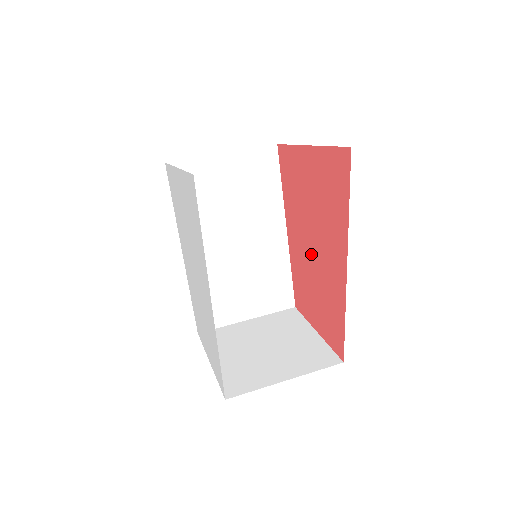
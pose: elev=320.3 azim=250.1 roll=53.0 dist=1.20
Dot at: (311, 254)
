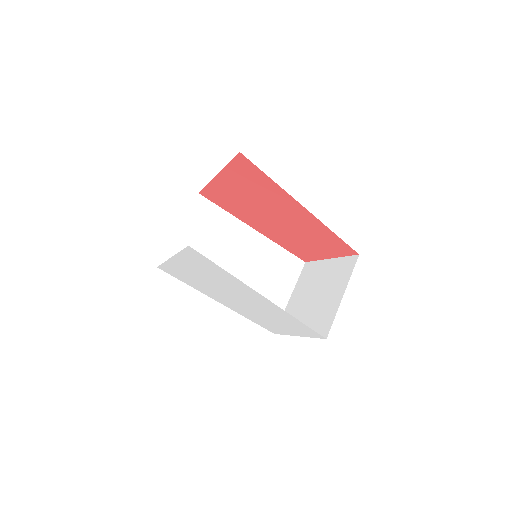
Dot at: (280, 224)
